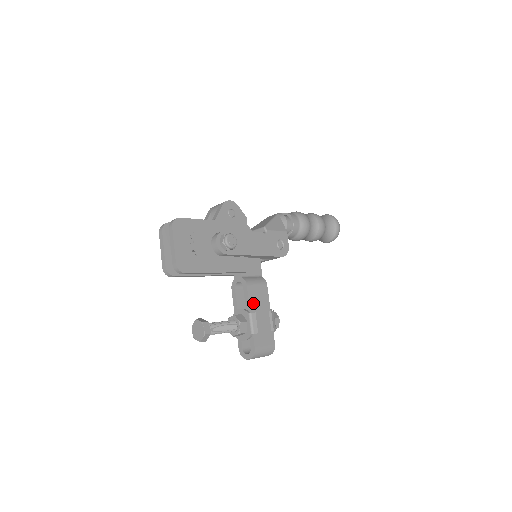
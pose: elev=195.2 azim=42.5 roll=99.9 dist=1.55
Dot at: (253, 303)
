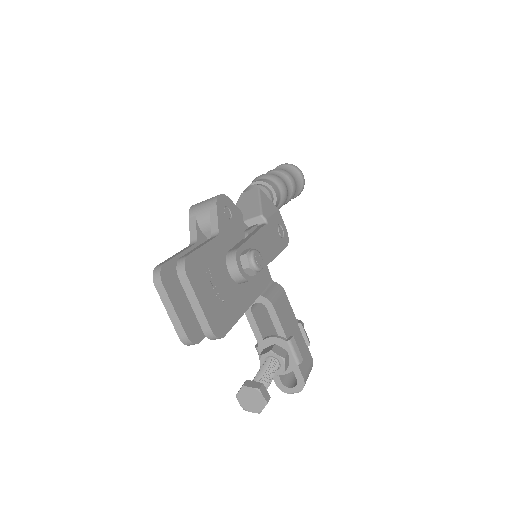
Dot at: (284, 324)
